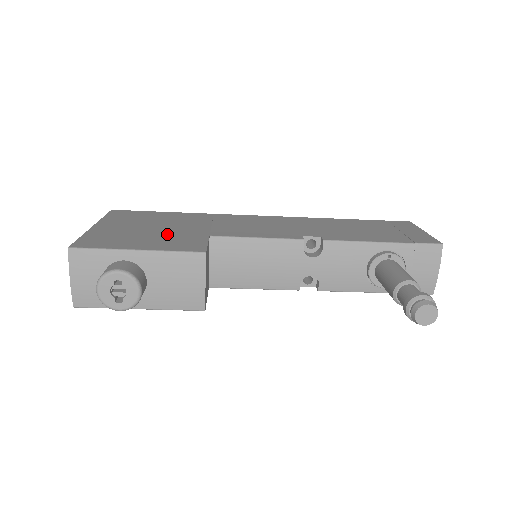
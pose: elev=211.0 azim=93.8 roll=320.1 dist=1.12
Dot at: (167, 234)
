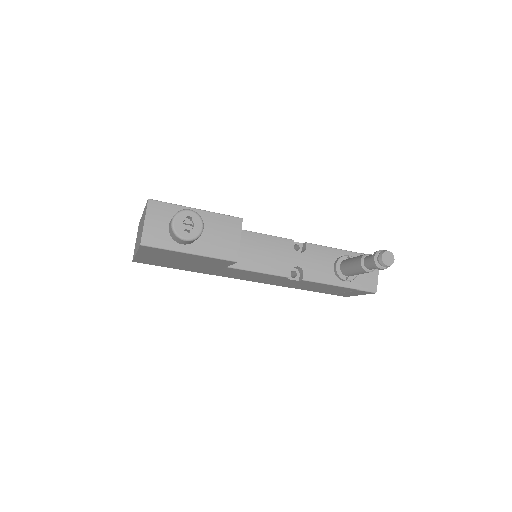
Dot at: occluded
